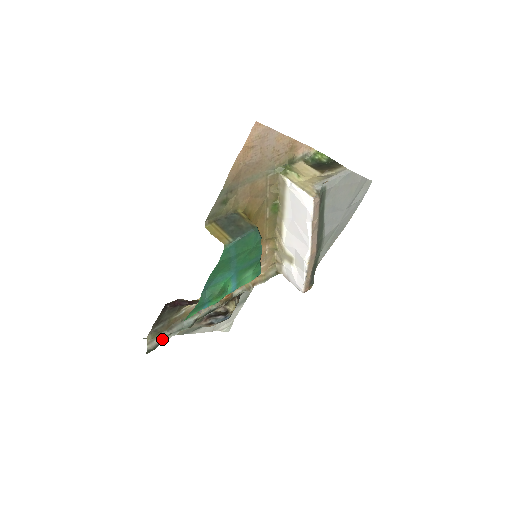
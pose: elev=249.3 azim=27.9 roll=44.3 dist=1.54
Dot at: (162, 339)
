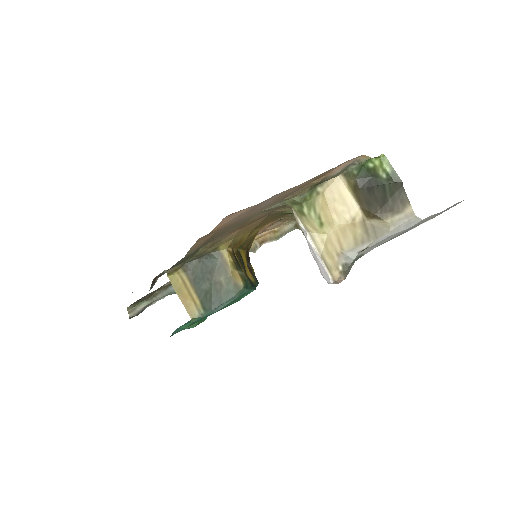
Dot at: (145, 306)
